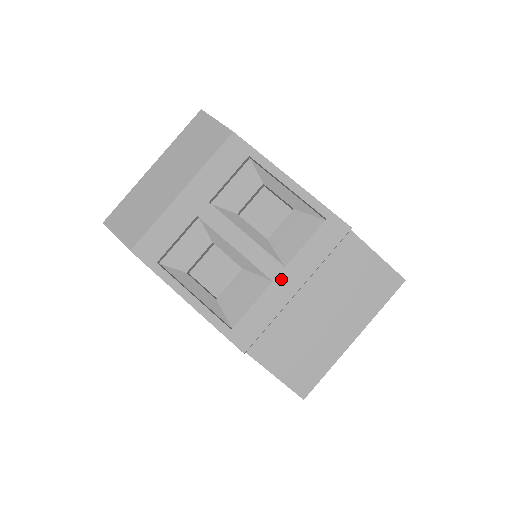
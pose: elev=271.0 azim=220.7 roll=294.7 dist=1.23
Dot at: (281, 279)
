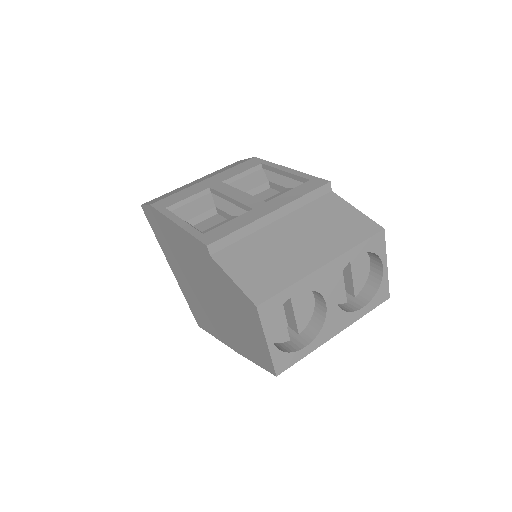
Dot at: (260, 207)
